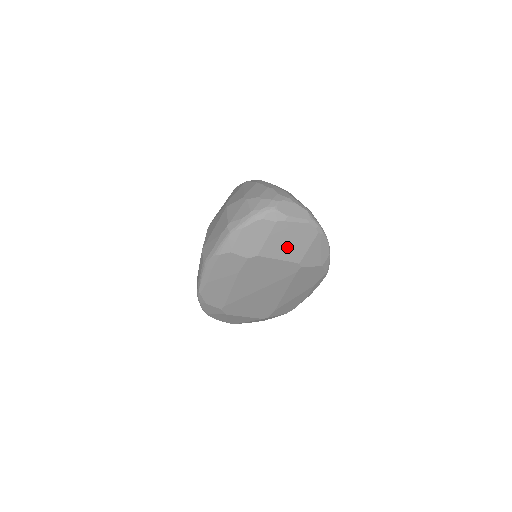
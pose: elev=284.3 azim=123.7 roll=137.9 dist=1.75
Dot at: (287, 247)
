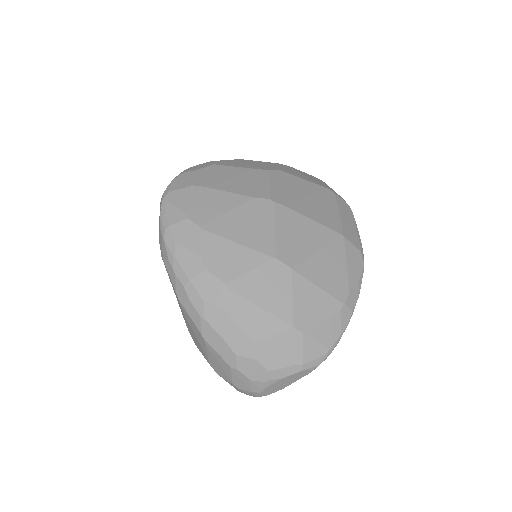
Dot at: occluded
